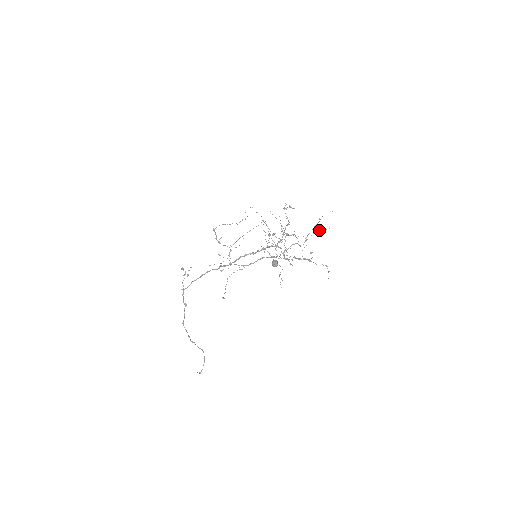
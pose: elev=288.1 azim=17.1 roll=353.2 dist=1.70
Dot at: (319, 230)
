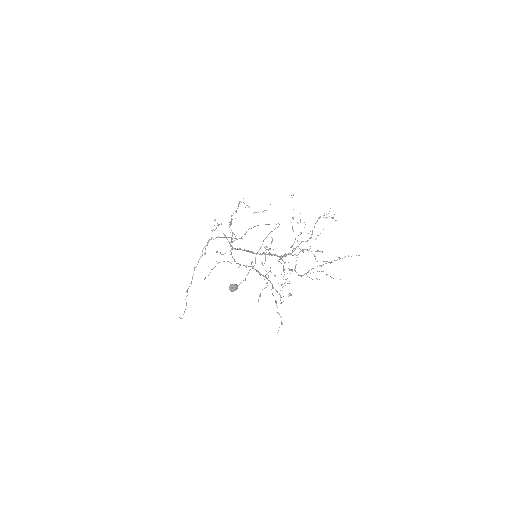
Dot at: occluded
